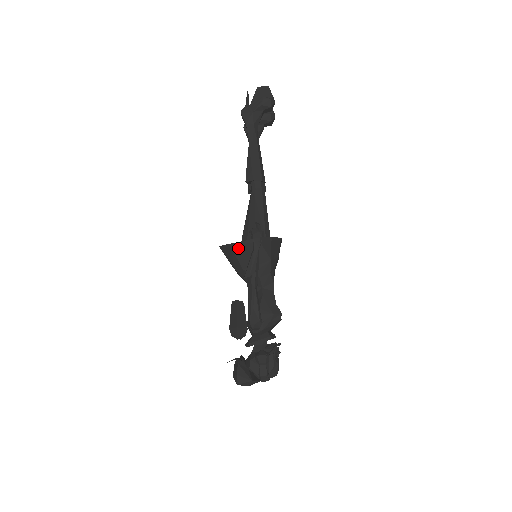
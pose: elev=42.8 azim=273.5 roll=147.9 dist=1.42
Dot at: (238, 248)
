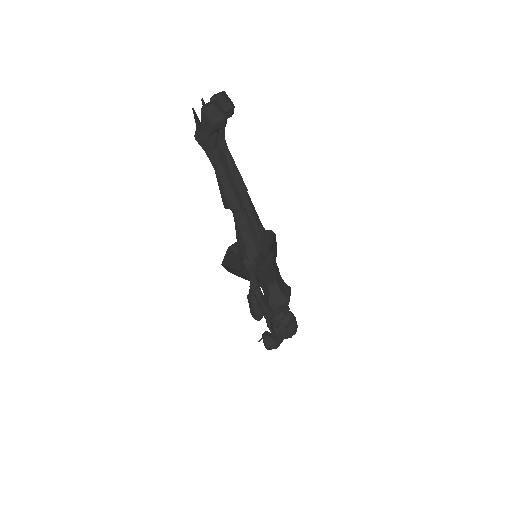
Dot at: (237, 274)
